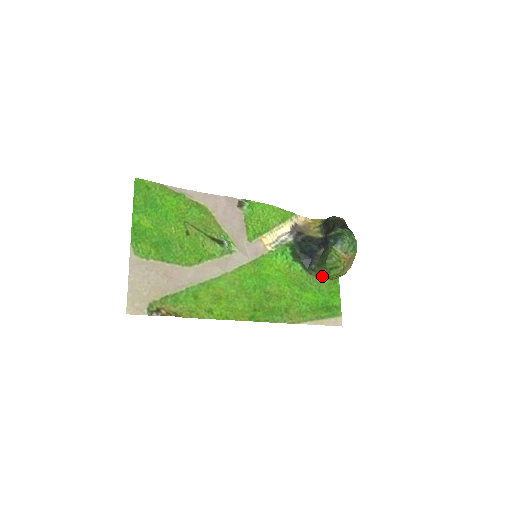
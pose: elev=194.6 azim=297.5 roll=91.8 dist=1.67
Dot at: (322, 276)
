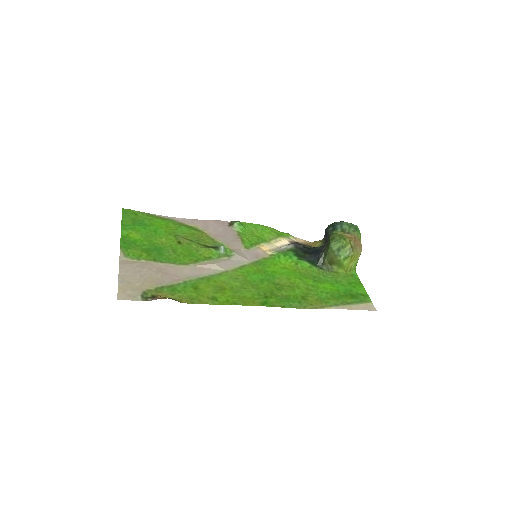
Dot at: (335, 268)
